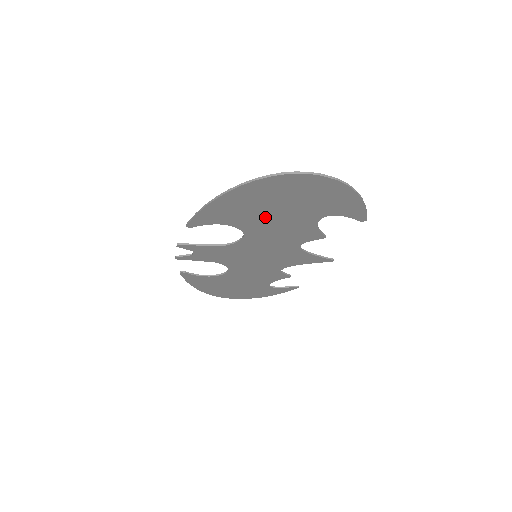
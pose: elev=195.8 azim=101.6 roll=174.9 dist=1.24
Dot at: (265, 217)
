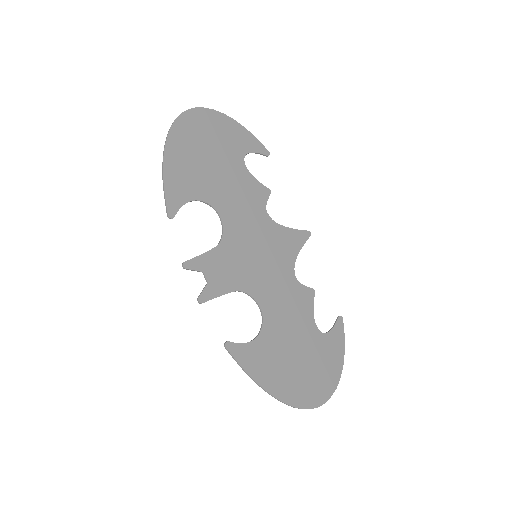
Dot at: (285, 344)
